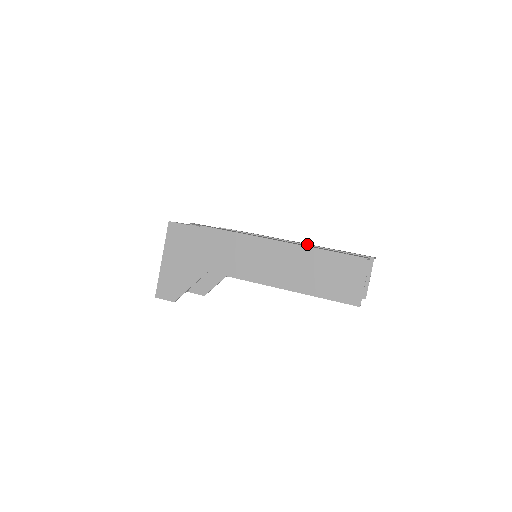
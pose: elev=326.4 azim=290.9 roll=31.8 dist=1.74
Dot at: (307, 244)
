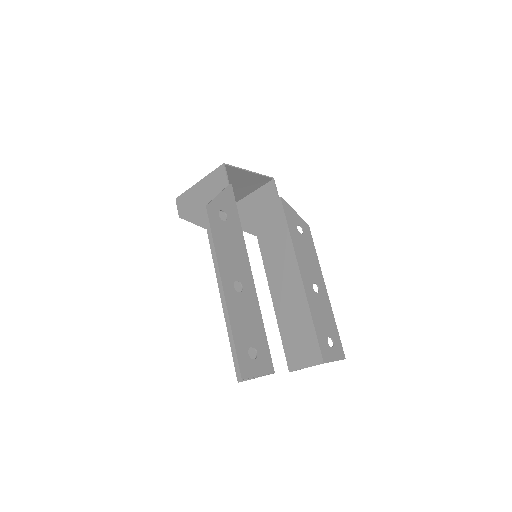
Dot at: (305, 291)
